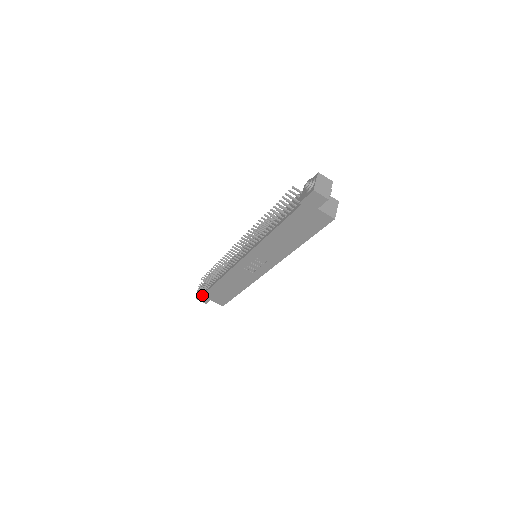
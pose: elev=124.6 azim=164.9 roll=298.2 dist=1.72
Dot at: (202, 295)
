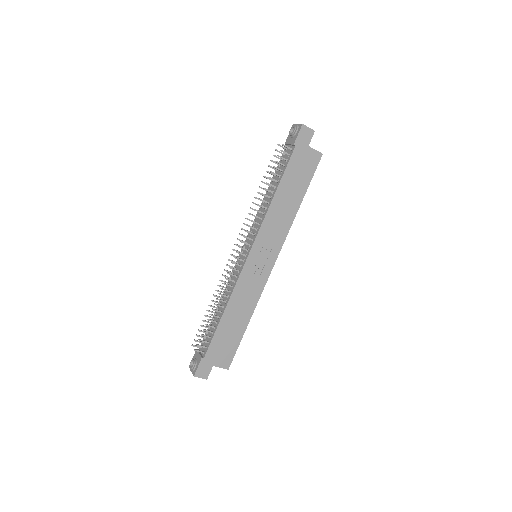
Dot at: (202, 362)
